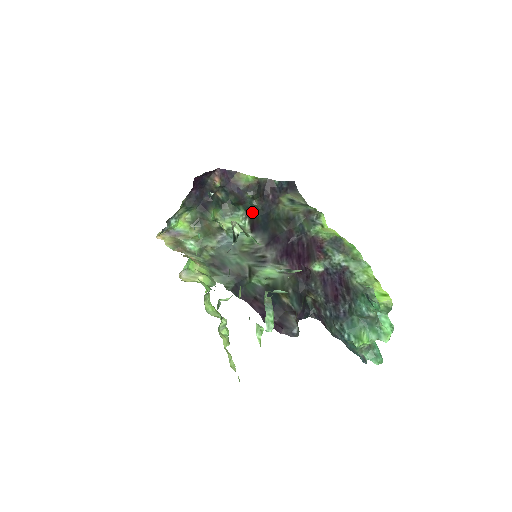
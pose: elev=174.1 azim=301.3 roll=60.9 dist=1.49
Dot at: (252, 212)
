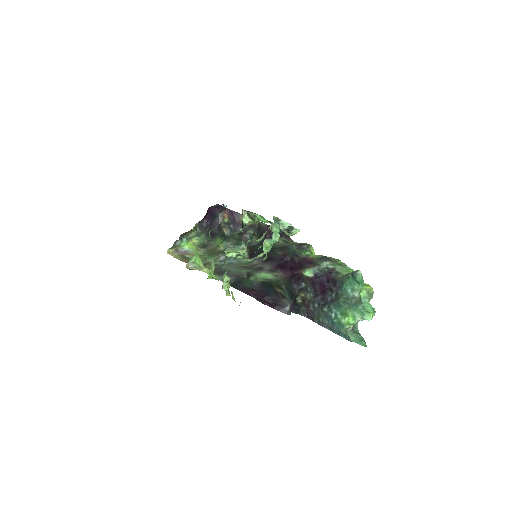
Dot at: (251, 246)
